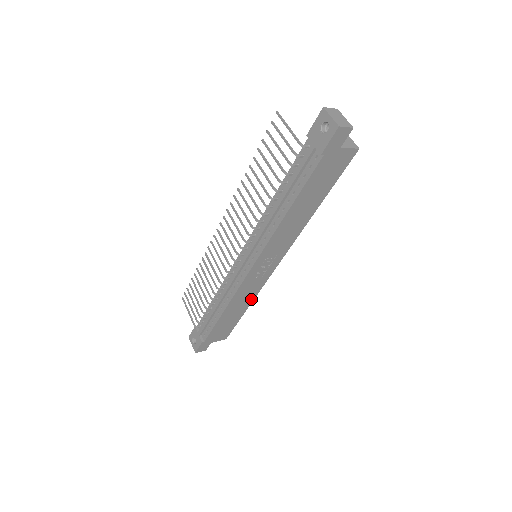
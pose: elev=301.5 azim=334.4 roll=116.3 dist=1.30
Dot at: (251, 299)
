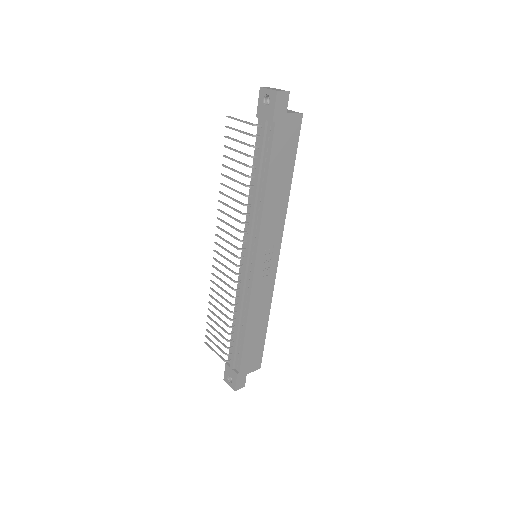
Dot at: (268, 307)
